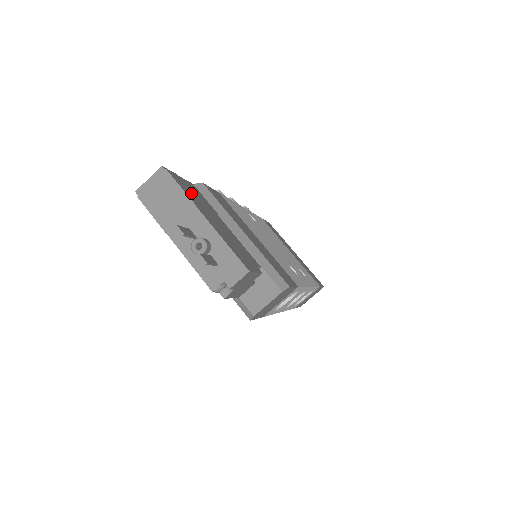
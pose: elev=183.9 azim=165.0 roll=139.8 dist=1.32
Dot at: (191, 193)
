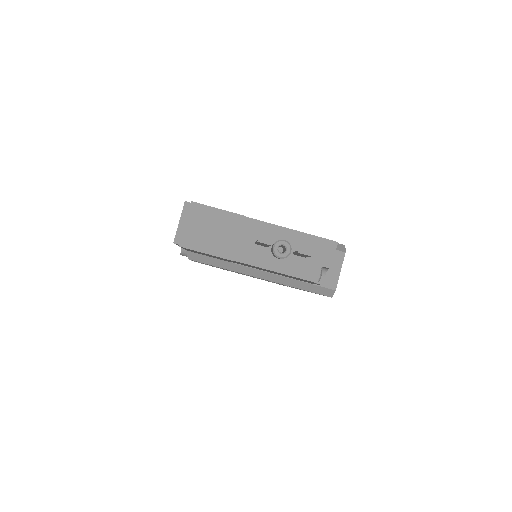
Dot at: occluded
